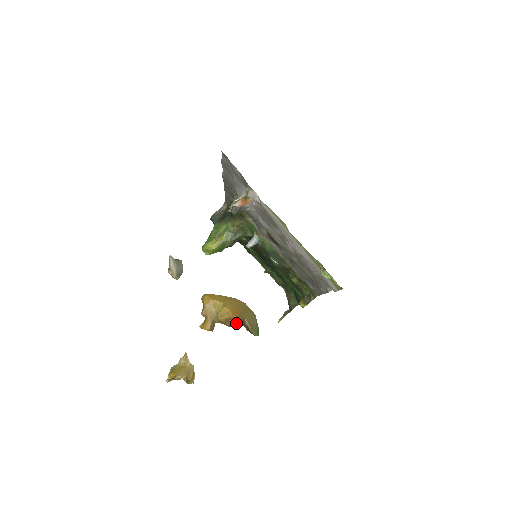
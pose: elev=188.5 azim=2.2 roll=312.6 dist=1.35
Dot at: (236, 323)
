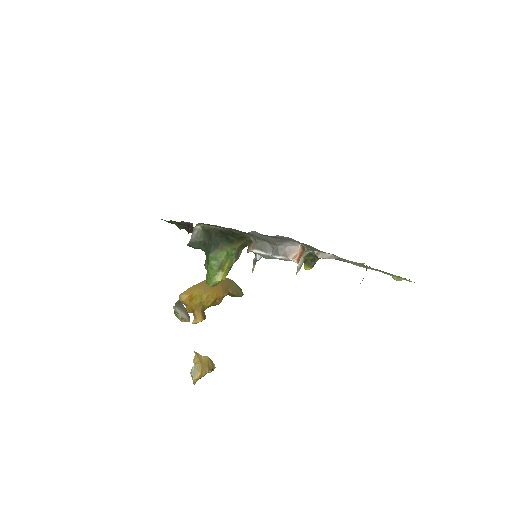
Dot at: (222, 299)
